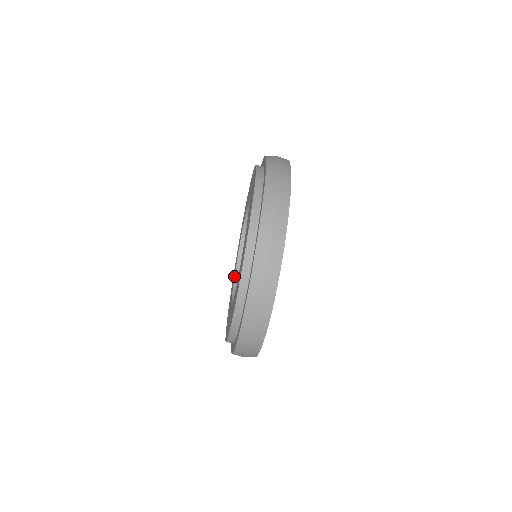
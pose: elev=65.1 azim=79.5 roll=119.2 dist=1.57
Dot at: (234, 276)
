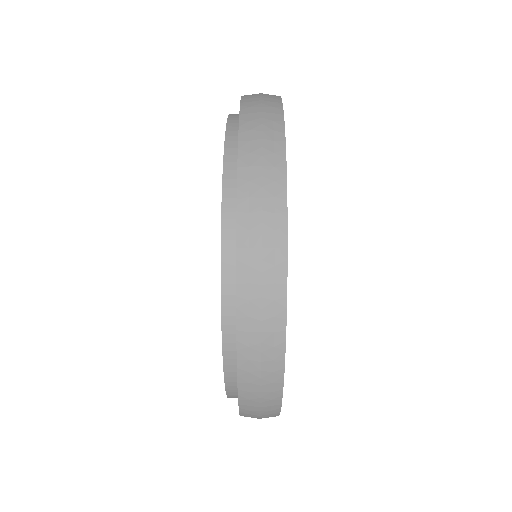
Dot at: occluded
